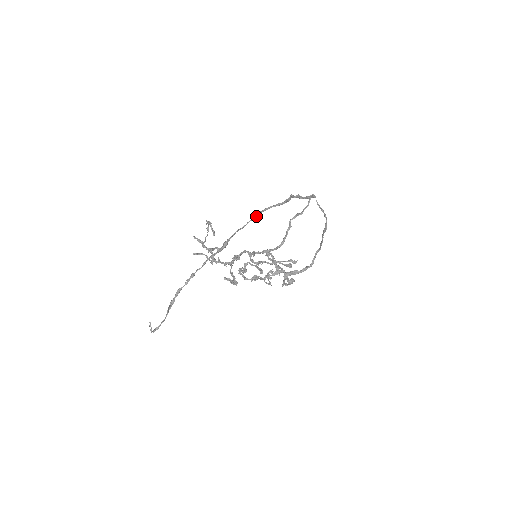
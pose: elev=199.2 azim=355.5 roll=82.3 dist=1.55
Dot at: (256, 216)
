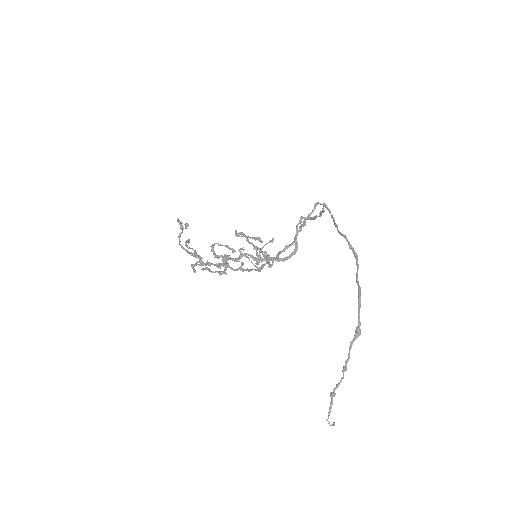
Dot at: occluded
